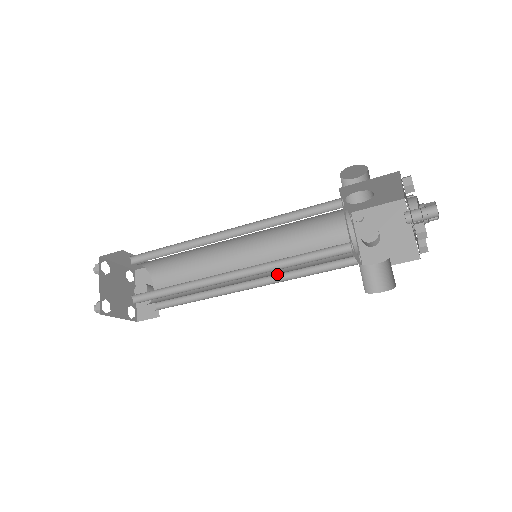
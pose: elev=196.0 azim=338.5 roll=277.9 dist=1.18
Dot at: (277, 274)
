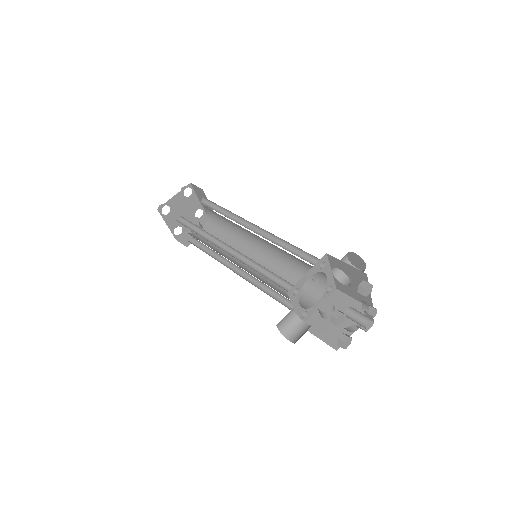
Dot at: (258, 280)
